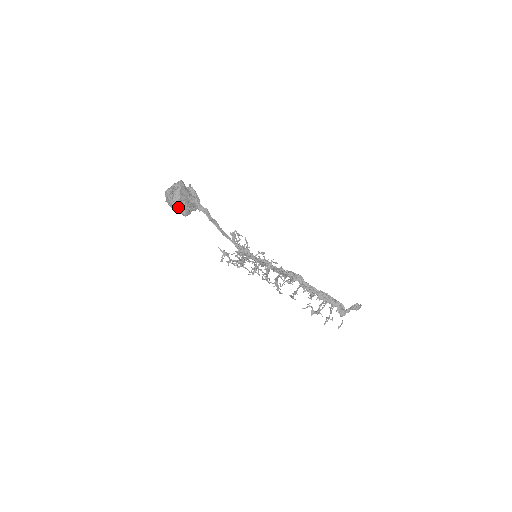
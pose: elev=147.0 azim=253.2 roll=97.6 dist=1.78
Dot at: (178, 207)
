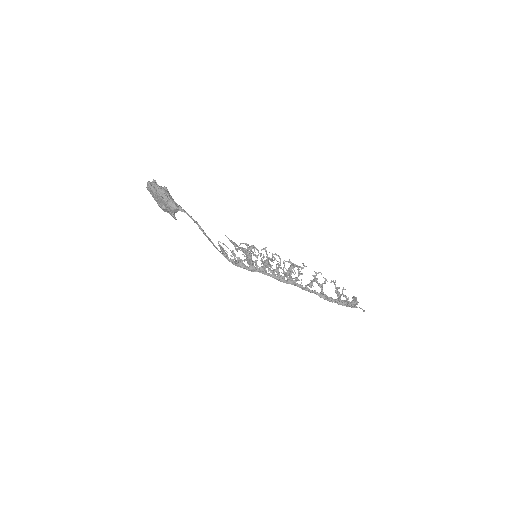
Dot at: (168, 196)
